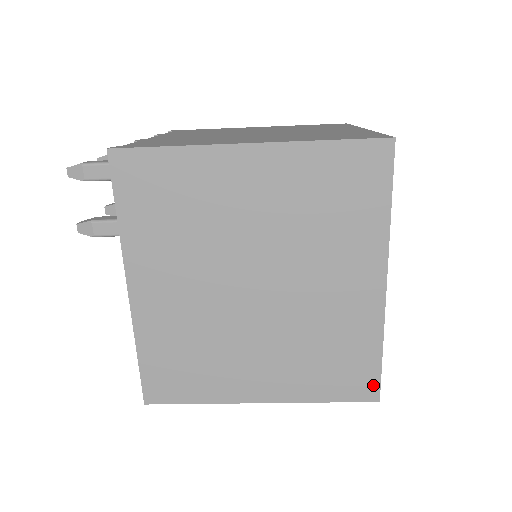
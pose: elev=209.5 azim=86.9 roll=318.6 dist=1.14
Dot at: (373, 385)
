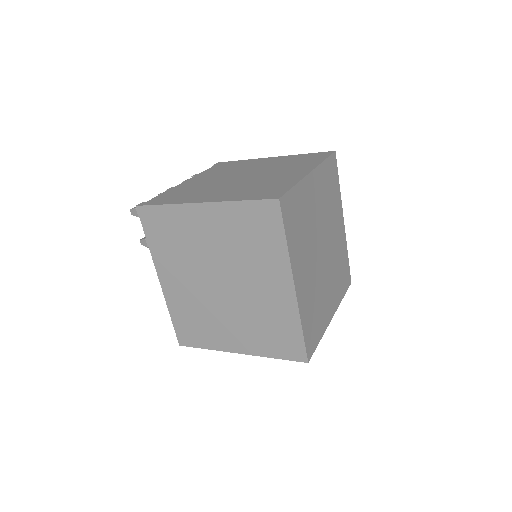
Dot at: (302, 351)
